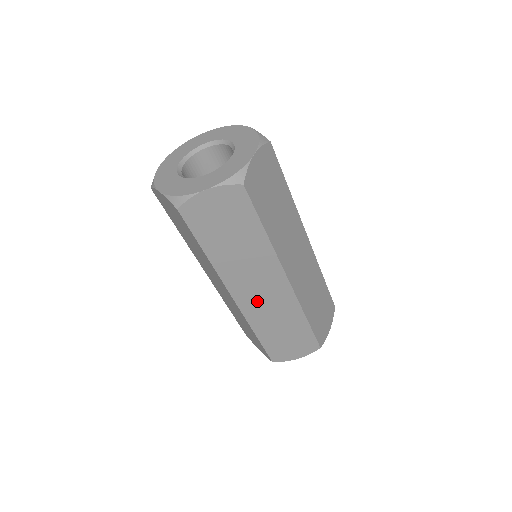
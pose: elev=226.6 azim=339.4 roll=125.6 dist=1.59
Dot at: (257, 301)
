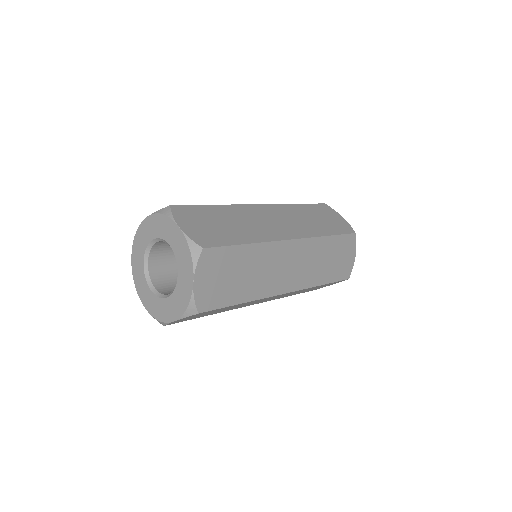
Dot at: (271, 299)
